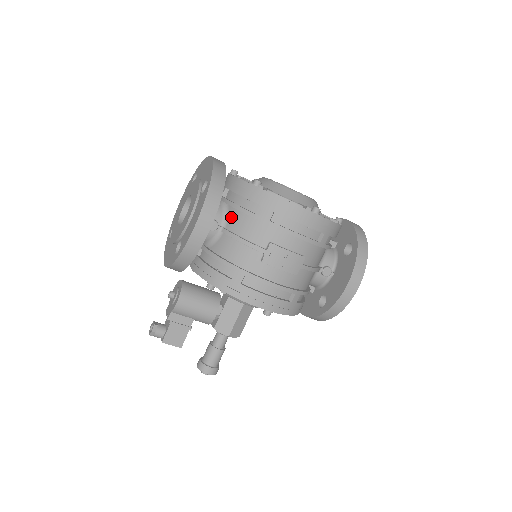
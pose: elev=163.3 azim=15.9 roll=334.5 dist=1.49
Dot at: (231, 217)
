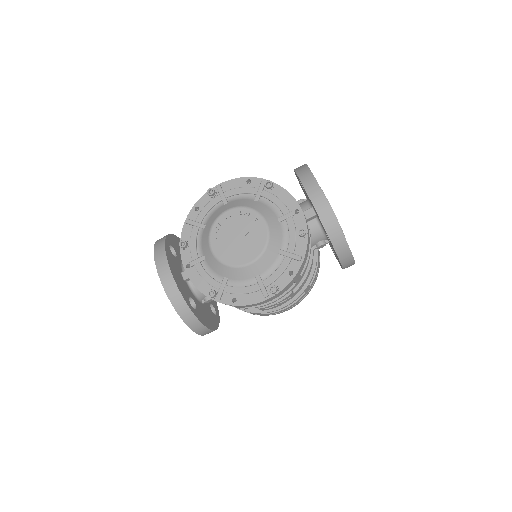
Dot at: occluded
